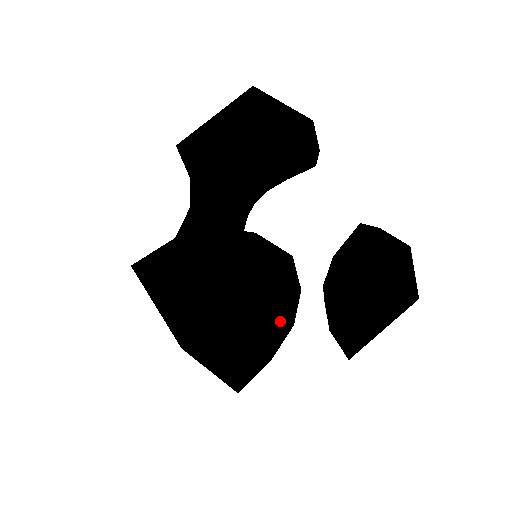
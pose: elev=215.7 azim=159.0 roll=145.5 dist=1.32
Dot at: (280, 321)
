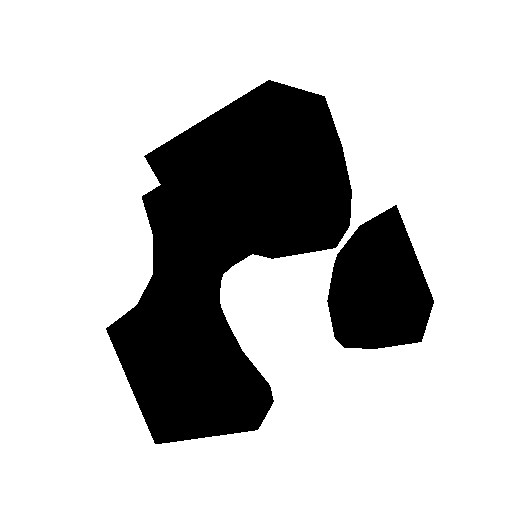
Dot at: occluded
